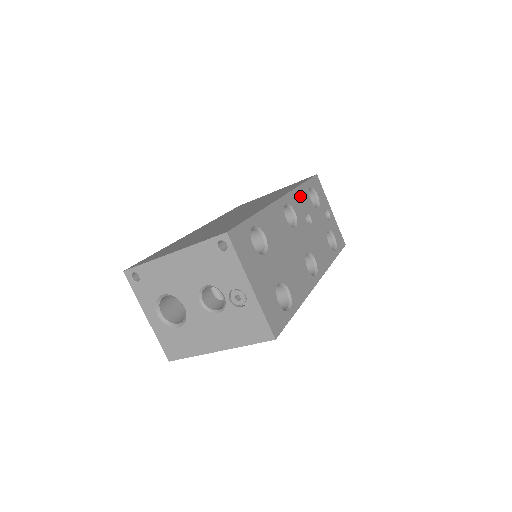
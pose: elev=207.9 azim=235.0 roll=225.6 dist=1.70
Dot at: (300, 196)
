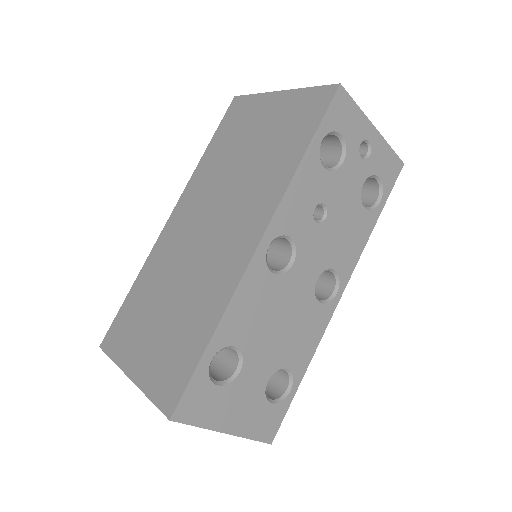
Dot at: (299, 191)
